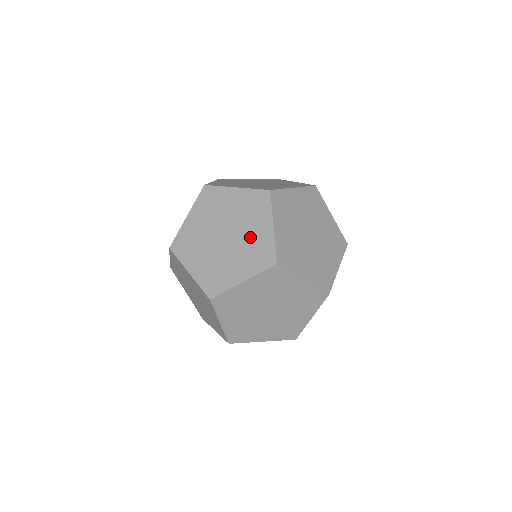
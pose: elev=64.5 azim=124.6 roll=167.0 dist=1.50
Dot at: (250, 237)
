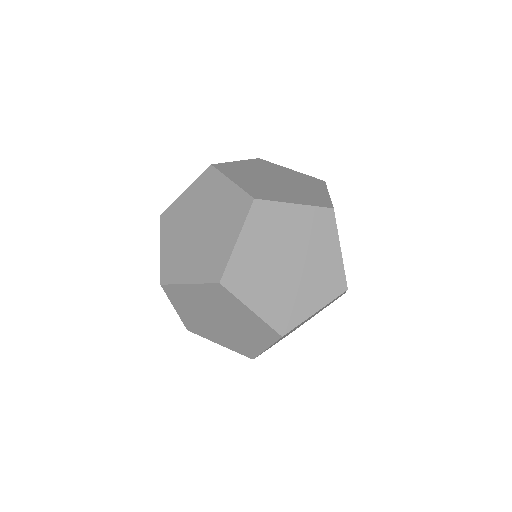
Dot at: (215, 241)
